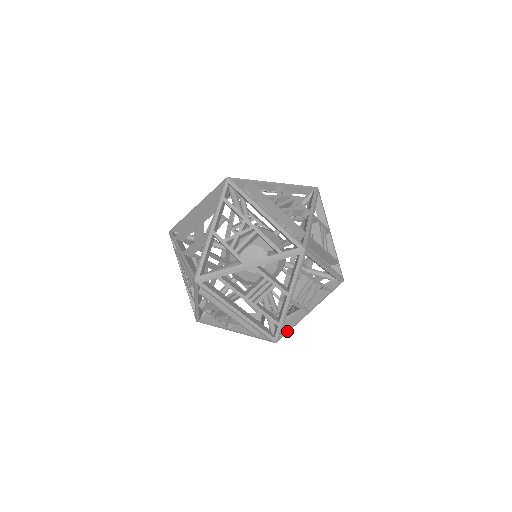
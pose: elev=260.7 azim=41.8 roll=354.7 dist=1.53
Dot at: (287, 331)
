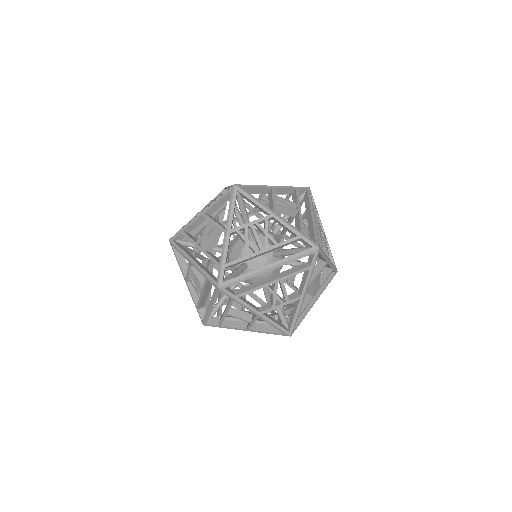
Dot at: (333, 259)
